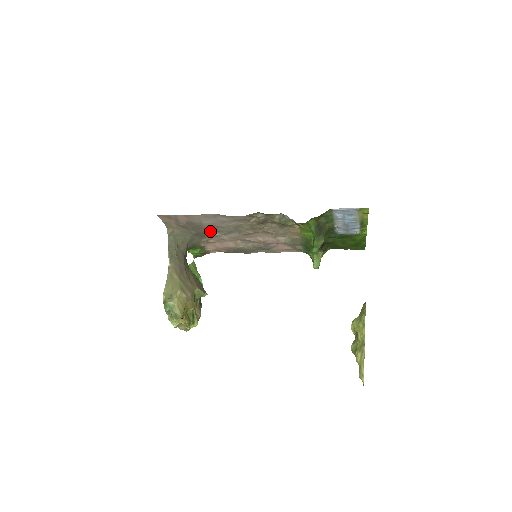
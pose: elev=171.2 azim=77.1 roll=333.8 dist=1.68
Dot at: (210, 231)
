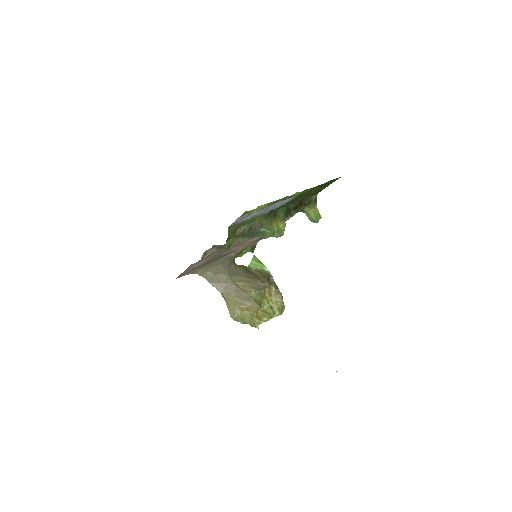
Dot at: (218, 256)
